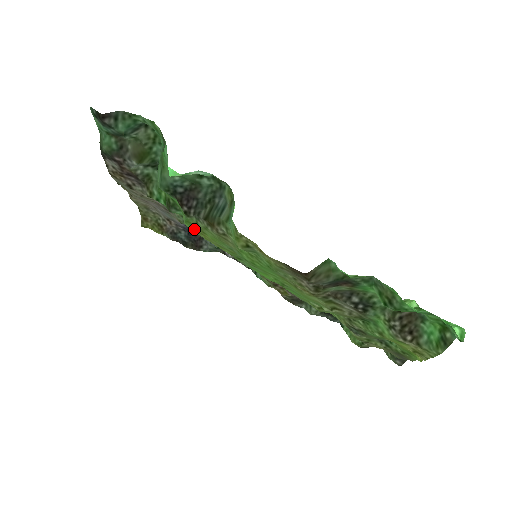
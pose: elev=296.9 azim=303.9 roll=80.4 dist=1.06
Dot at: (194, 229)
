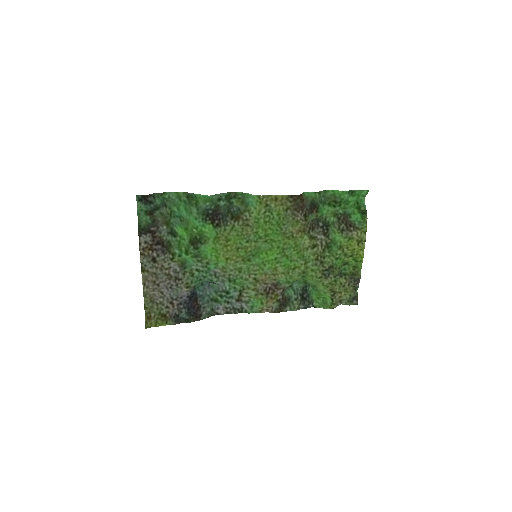
Dot at: (219, 246)
